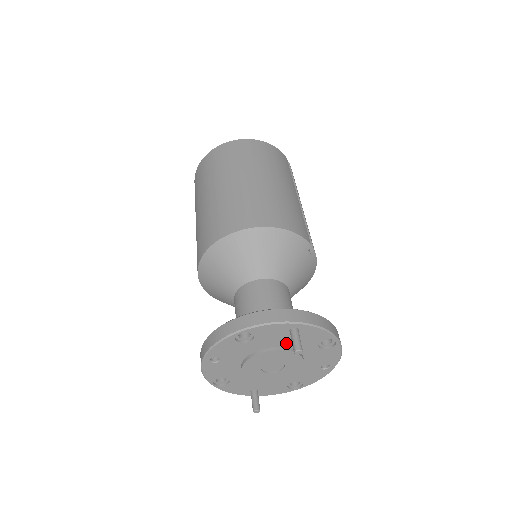
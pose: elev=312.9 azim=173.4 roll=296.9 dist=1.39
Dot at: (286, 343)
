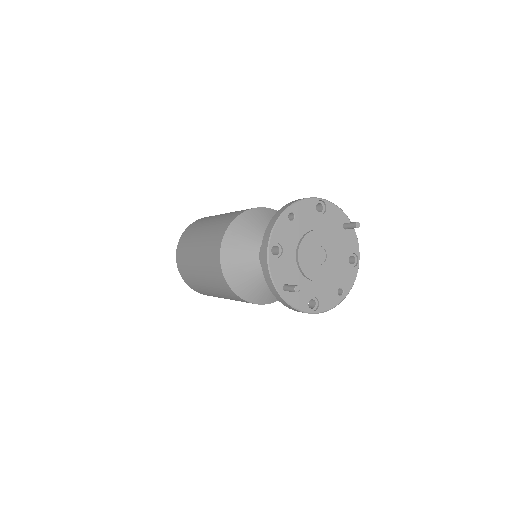
Dot at: (335, 237)
